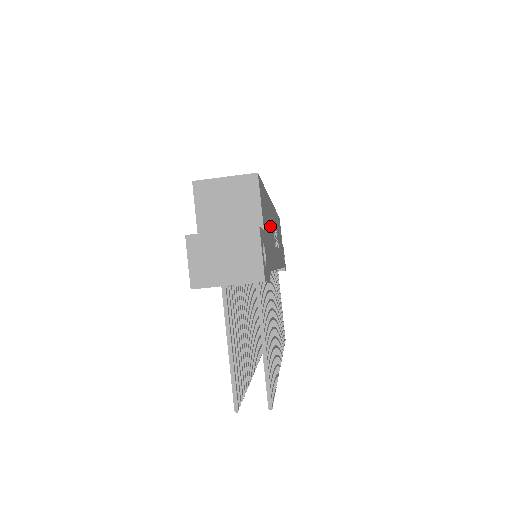
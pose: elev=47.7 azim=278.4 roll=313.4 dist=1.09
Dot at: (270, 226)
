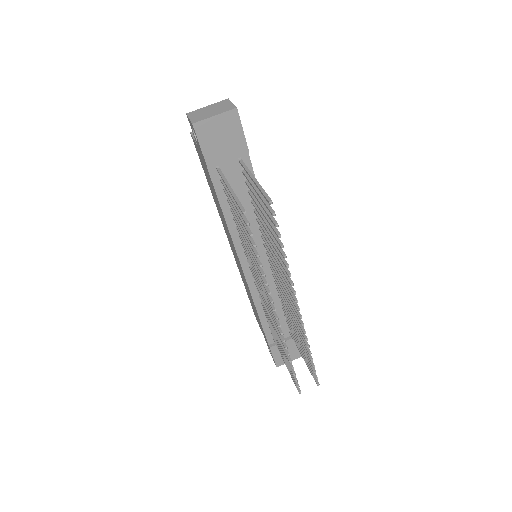
Dot at: occluded
